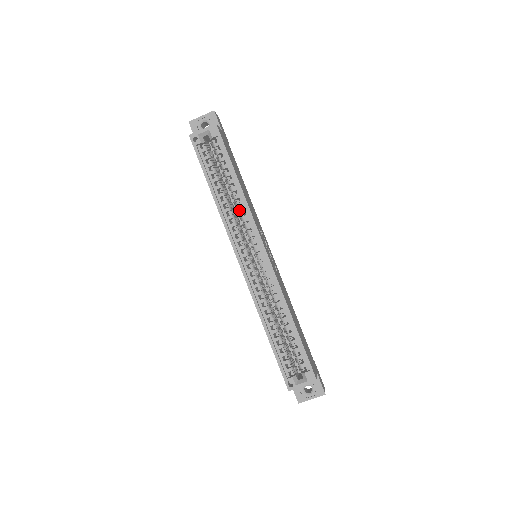
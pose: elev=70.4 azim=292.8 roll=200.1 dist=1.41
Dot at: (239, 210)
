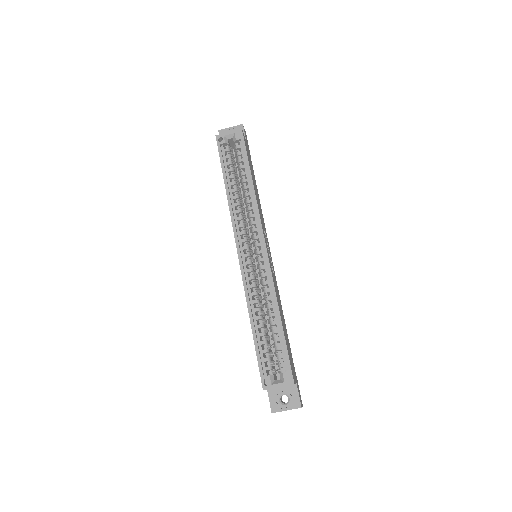
Dot at: (248, 206)
